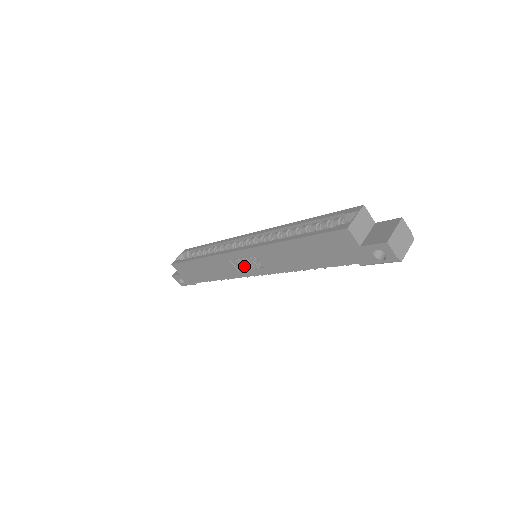
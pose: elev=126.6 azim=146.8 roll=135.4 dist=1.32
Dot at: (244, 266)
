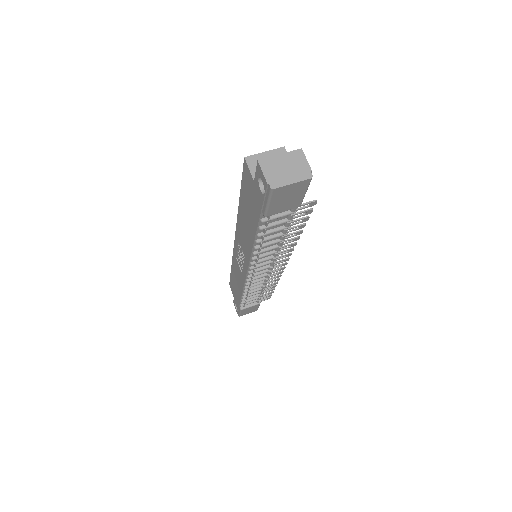
Dot at: (241, 263)
